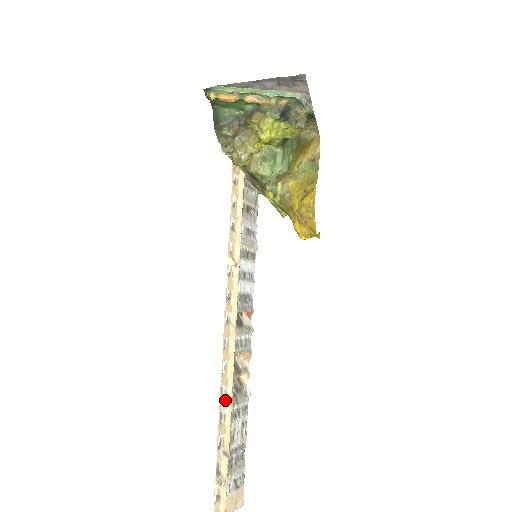
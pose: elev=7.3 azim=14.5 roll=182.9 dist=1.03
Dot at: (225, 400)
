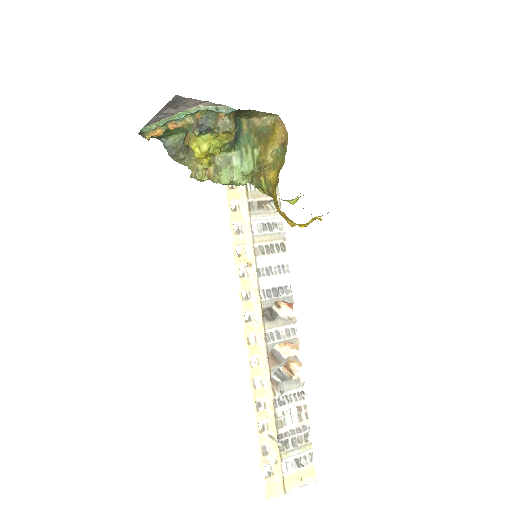
Dot at: (262, 390)
